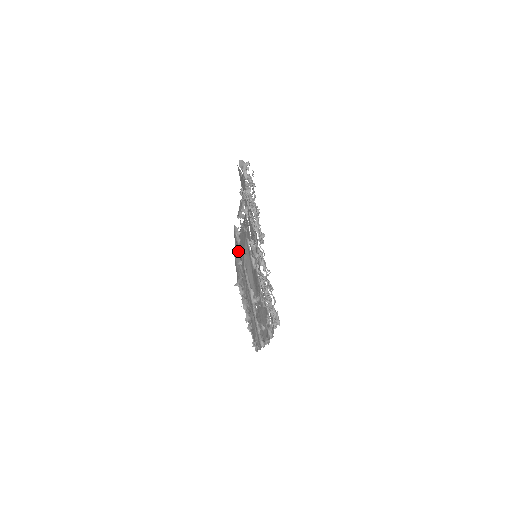
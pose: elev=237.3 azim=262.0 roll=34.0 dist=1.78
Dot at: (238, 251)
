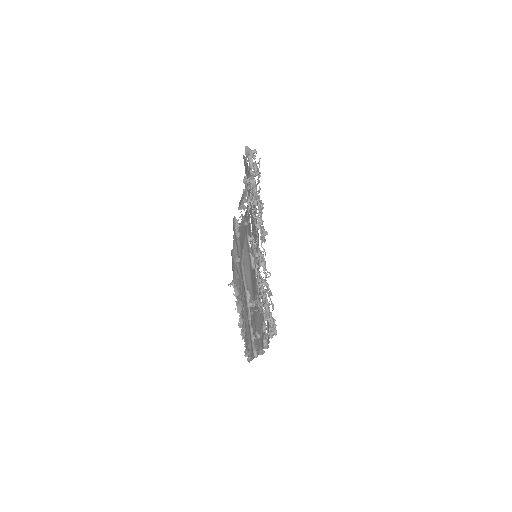
Dot at: (236, 246)
